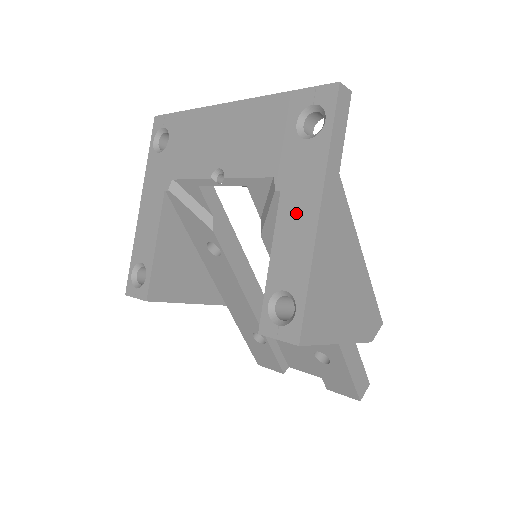
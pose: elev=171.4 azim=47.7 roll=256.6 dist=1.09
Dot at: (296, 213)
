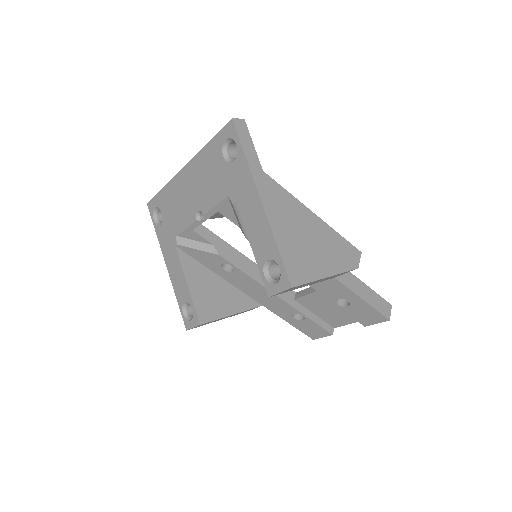
Dot at: (250, 209)
